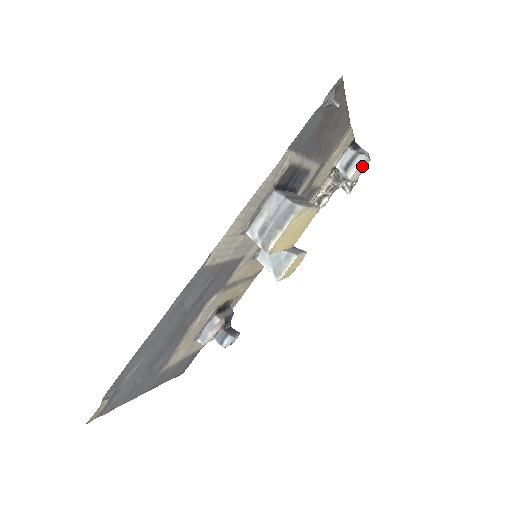
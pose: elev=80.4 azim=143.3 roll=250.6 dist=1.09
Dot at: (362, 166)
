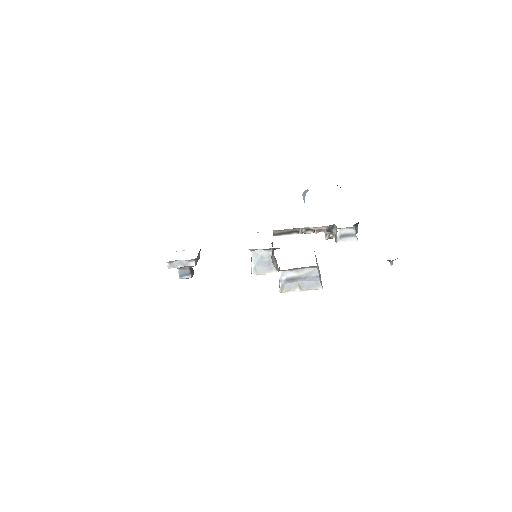
Dot at: occluded
